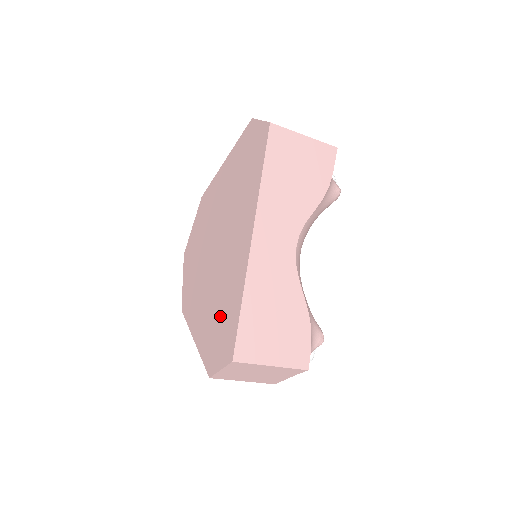
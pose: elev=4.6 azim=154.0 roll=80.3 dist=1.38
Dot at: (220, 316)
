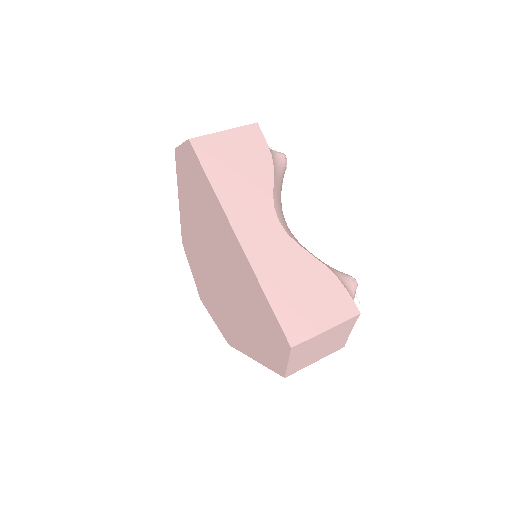
Dot at: (258, 321)
